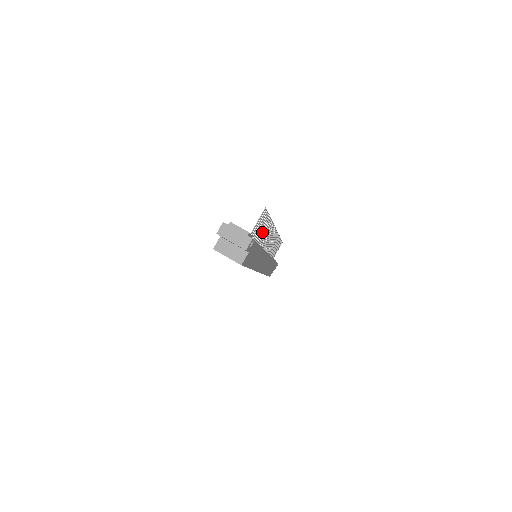
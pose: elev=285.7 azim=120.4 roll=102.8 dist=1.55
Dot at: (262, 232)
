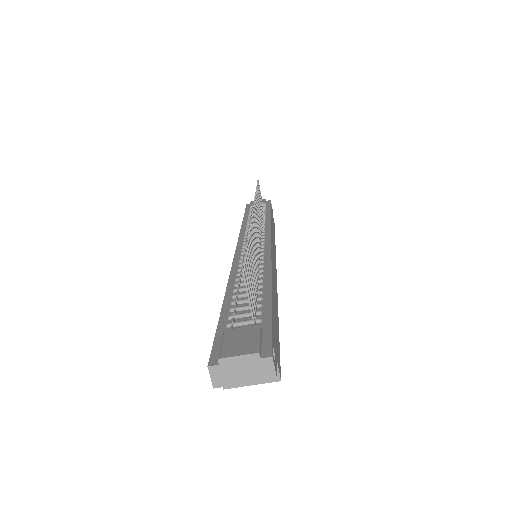
Dot at: (253, 265)
